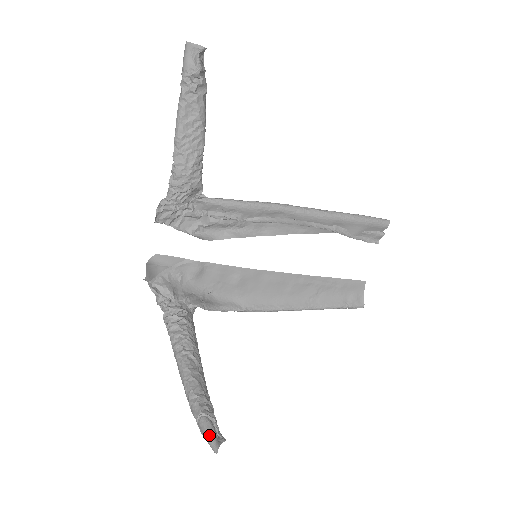
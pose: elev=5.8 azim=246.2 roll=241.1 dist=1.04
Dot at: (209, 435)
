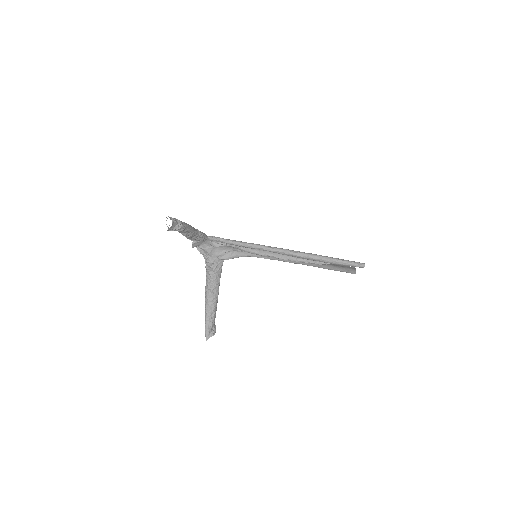
Dot at: (205, 333)
